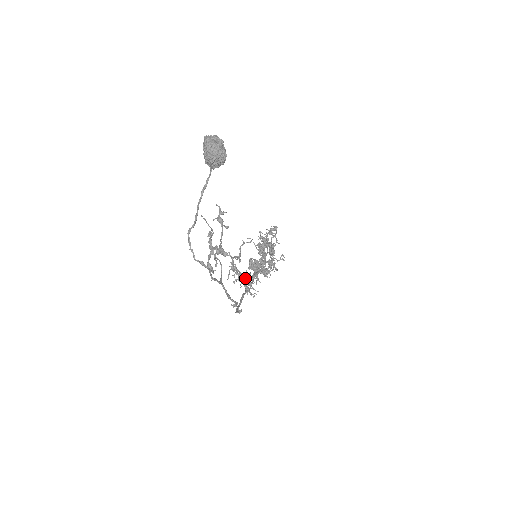
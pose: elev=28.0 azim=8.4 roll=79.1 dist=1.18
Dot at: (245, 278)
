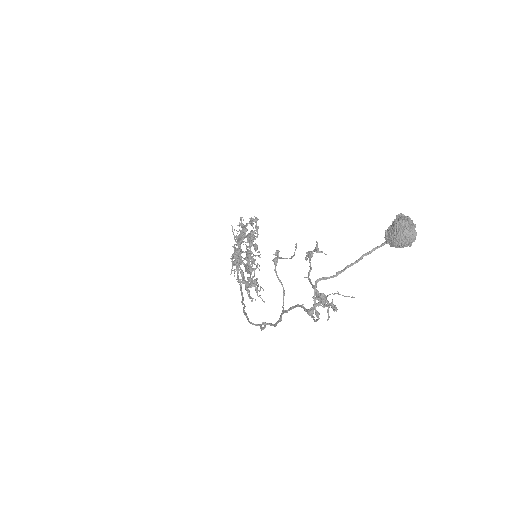
Dot at: (252, 282)
